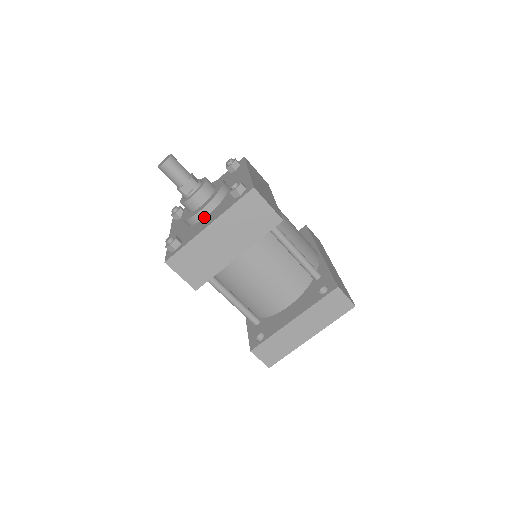
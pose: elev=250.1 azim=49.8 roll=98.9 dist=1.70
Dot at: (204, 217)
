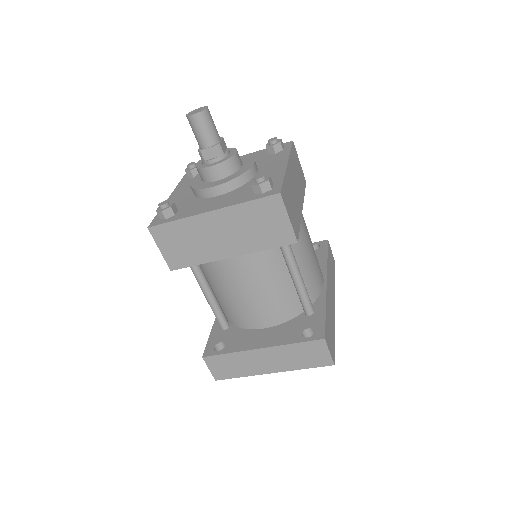
Dot at: (213, 196)
